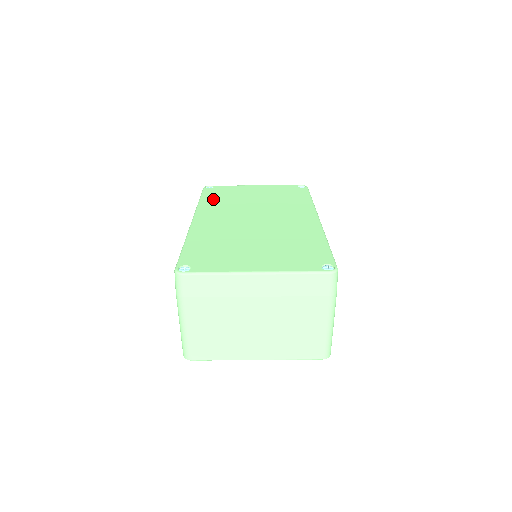
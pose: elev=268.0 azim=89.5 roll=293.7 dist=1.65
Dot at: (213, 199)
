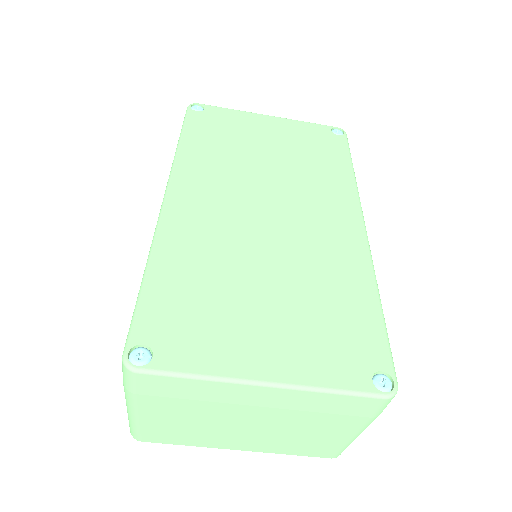
Dot at: (201, 143)
